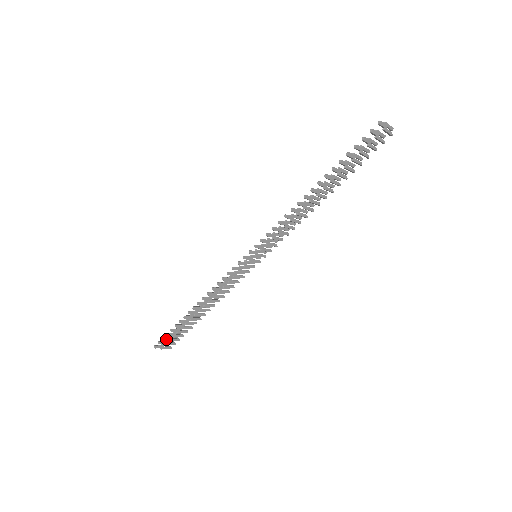
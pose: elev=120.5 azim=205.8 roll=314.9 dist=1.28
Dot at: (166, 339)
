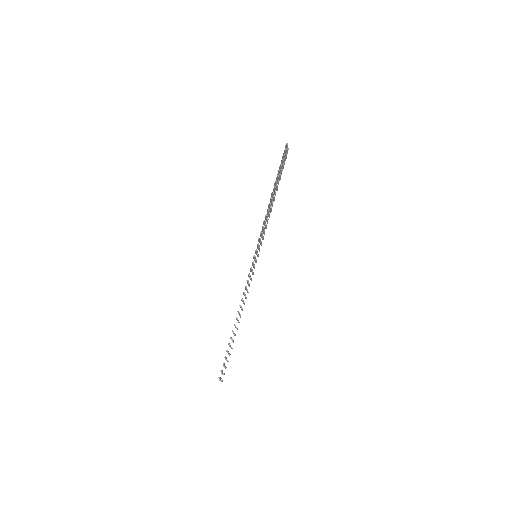
Dot at: (224, 366)
